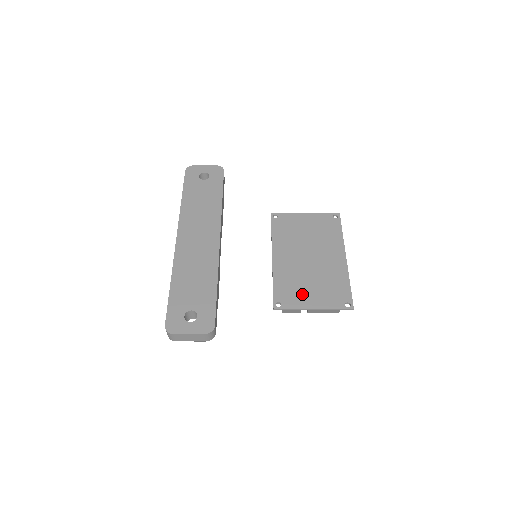
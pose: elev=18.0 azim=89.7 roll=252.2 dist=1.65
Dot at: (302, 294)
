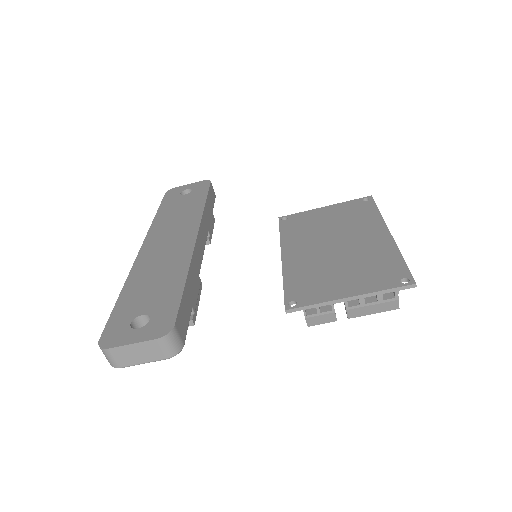
Dot at: (328, 284)
